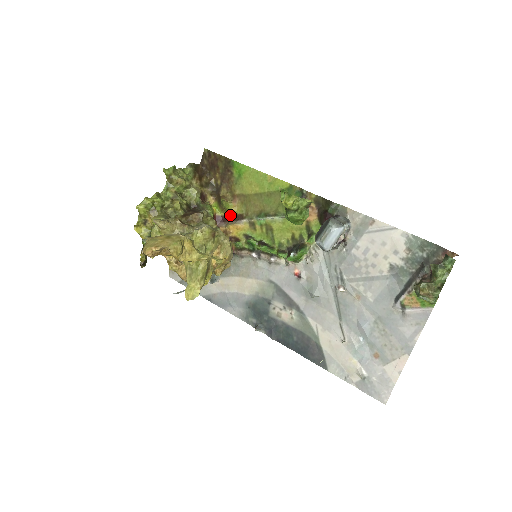
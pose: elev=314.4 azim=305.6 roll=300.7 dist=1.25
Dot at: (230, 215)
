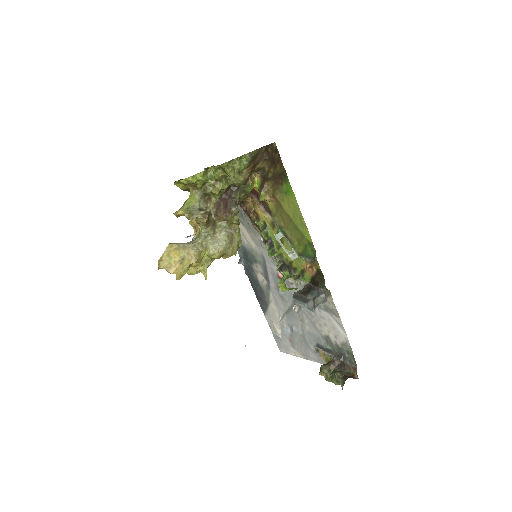
Dot at: (264, 200)
